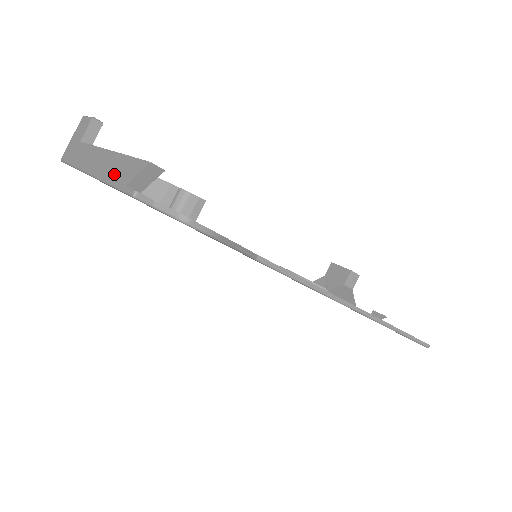
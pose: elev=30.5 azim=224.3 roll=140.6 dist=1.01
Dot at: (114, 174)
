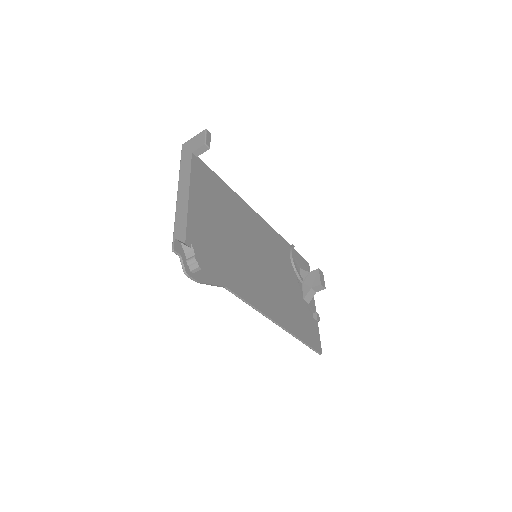
Dot at: (178, 220)
